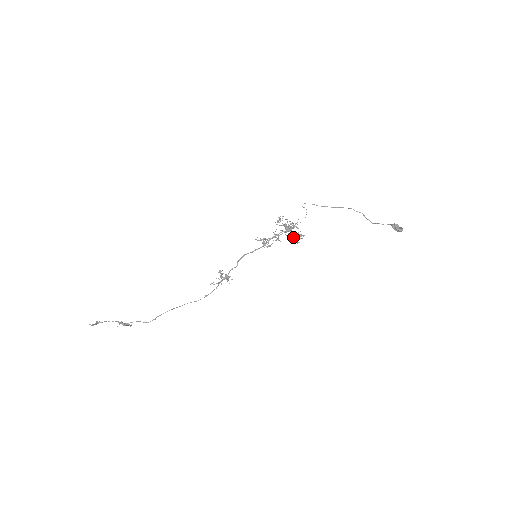
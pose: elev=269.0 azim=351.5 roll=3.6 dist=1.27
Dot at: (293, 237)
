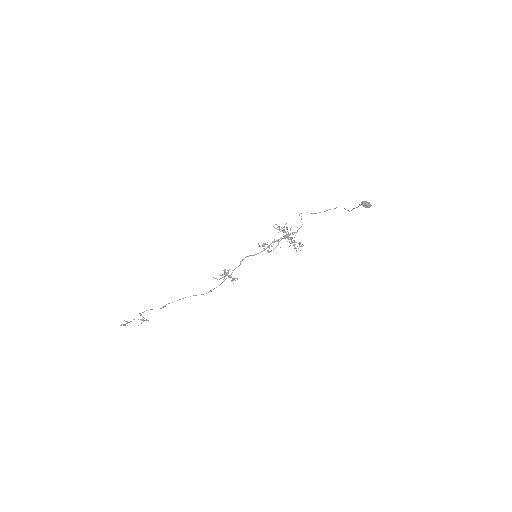
Dot at: occluded
